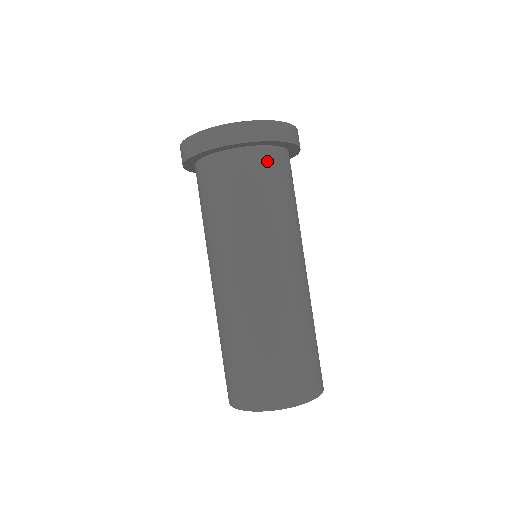
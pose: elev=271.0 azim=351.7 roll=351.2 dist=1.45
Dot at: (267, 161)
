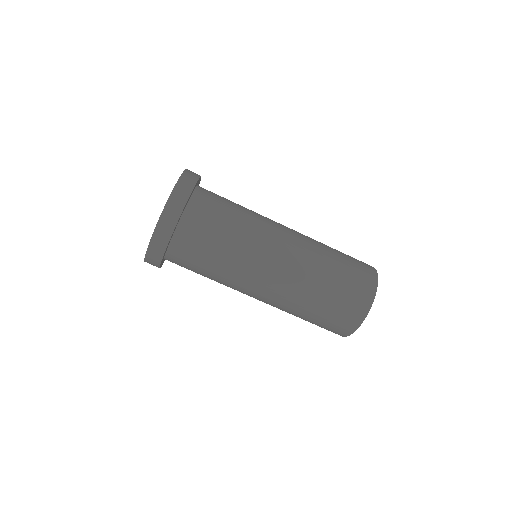
Dot at: (206, 195)
